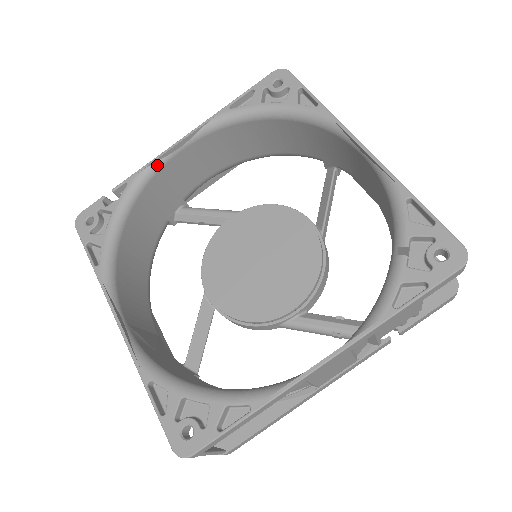
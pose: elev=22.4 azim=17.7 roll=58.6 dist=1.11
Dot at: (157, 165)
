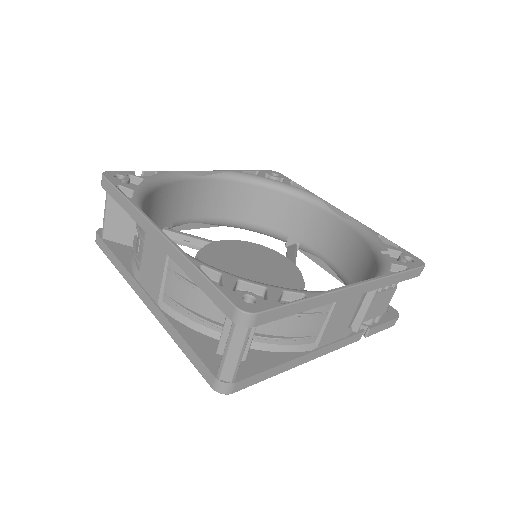
Dot at: (183, 176)
